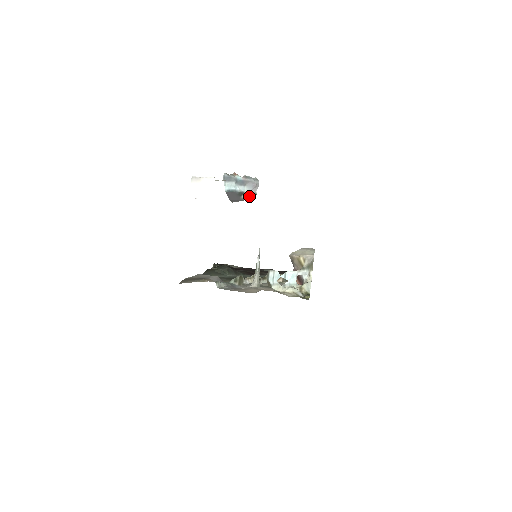
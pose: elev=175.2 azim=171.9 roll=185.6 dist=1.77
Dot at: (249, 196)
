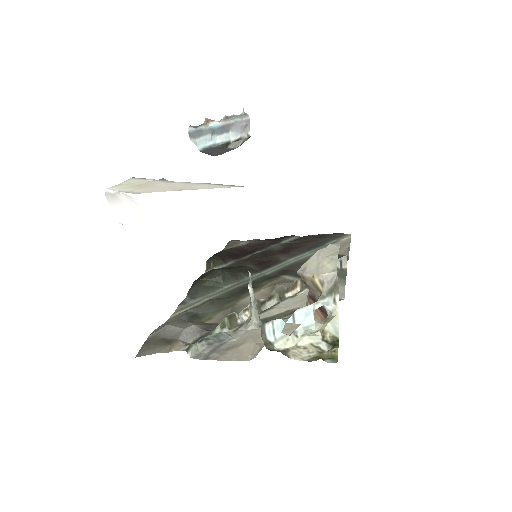
Dot at: (240, 142)
